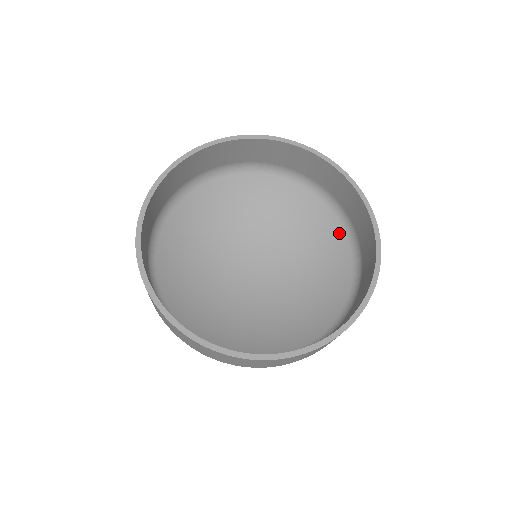
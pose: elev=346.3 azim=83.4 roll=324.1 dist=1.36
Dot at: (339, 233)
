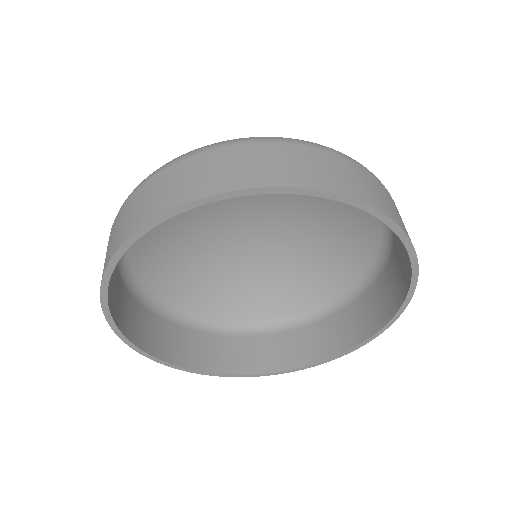
Dot at: (374, 218)
